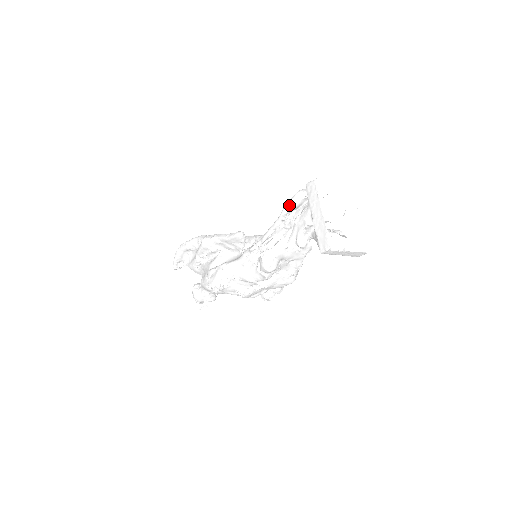
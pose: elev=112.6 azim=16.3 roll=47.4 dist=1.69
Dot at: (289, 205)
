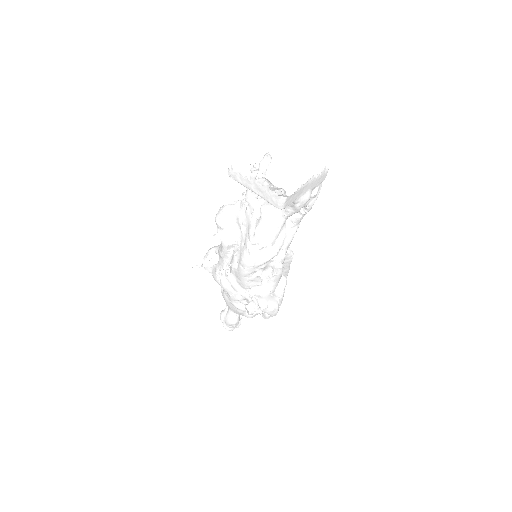
Dot at: (259, 167)
